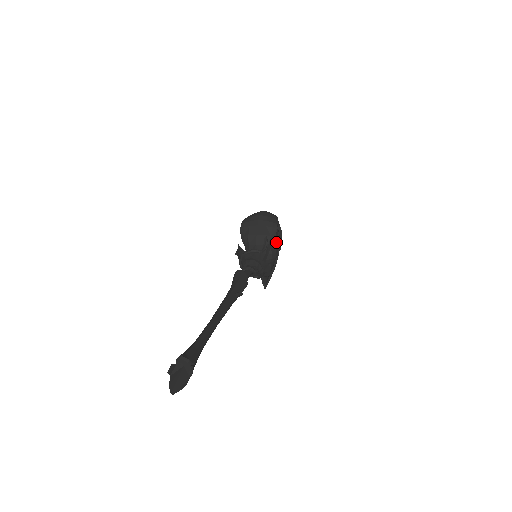
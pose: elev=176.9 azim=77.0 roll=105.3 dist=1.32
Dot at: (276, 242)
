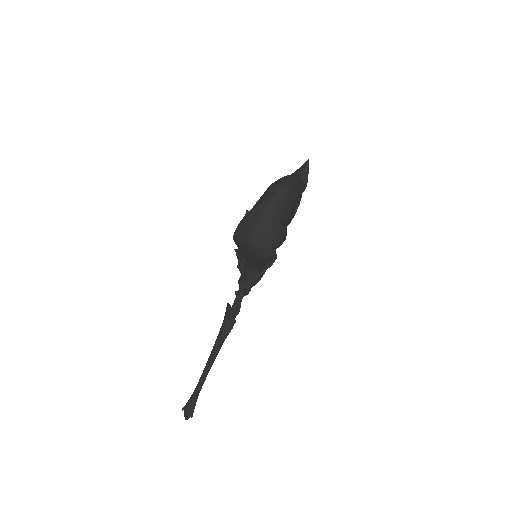
Dot at: (280, 238)
